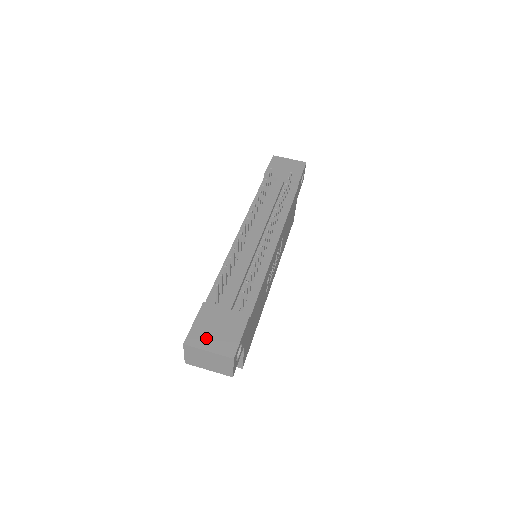
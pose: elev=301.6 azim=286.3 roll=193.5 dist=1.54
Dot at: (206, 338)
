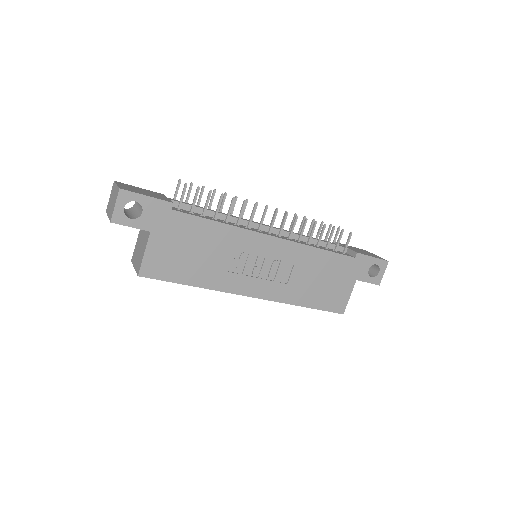
Dot at: (129, 186)
